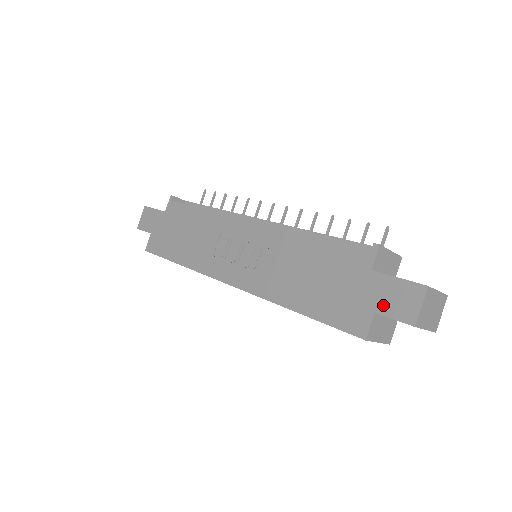
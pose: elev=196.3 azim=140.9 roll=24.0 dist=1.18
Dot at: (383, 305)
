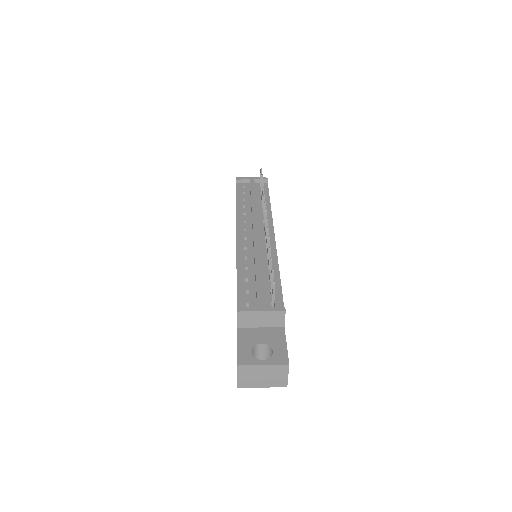
Dot at: occluded
